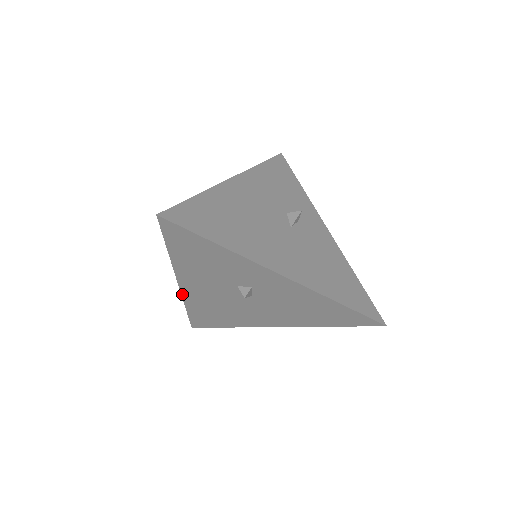
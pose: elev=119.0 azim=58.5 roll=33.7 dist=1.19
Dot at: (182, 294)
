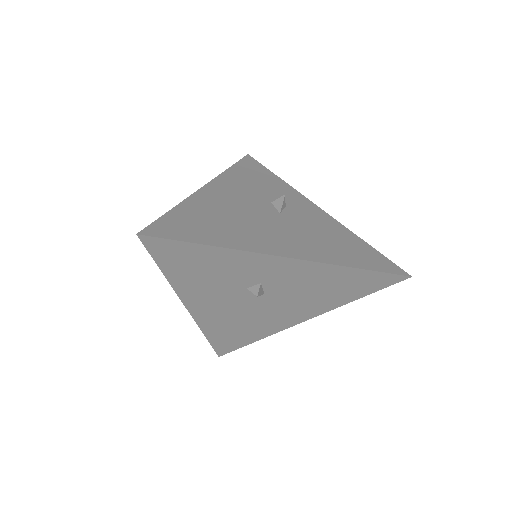
Dot at: (195, 320)
